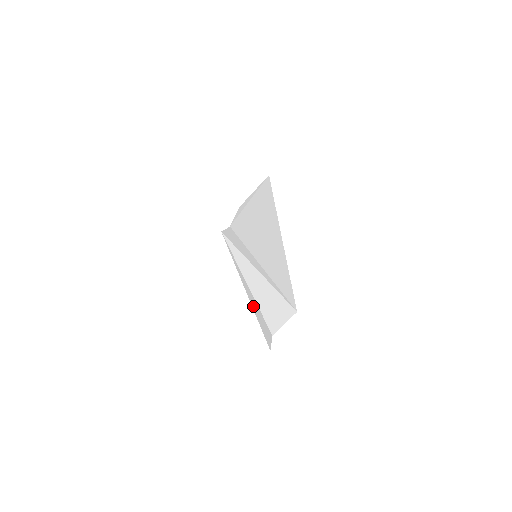
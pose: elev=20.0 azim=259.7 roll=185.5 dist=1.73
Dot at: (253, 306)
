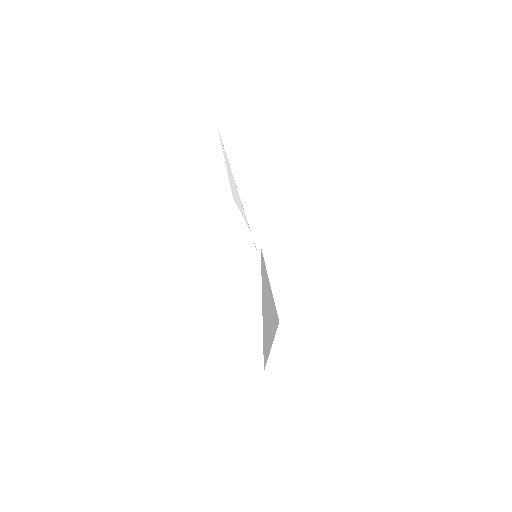
Dot at: occluded
